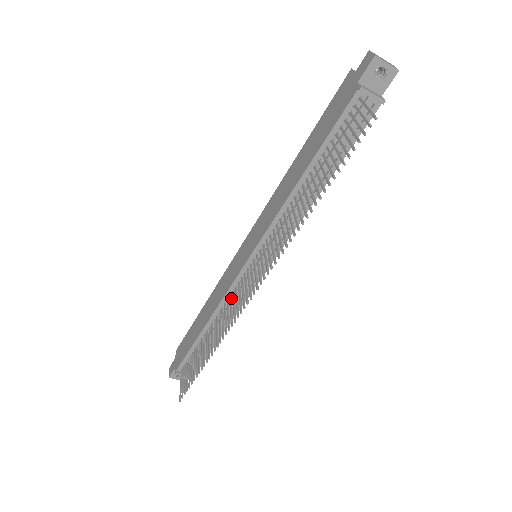
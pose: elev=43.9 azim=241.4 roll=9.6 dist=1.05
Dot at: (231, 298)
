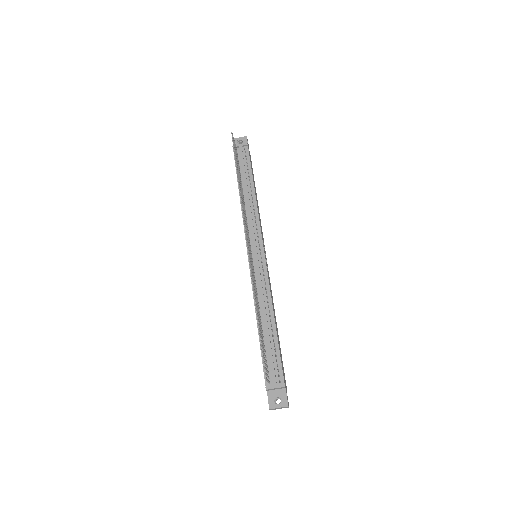
Dot at: (255, 284)
